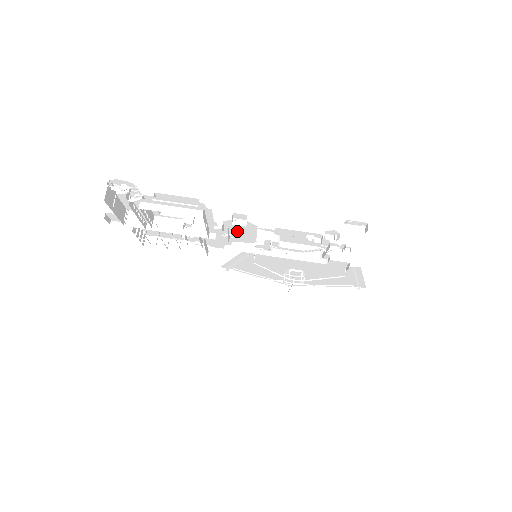
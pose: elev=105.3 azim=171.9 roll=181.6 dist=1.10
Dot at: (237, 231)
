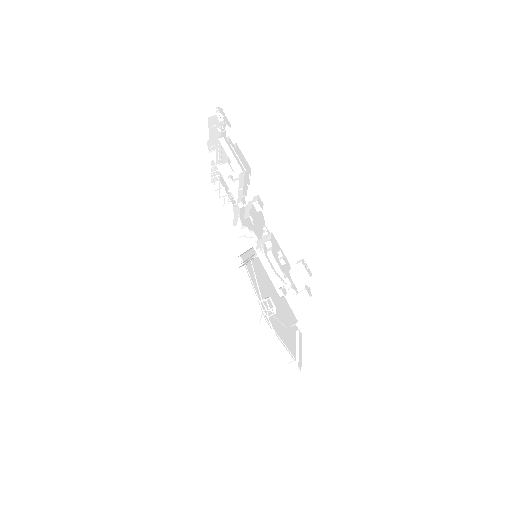
Dot at: (256, 219)
